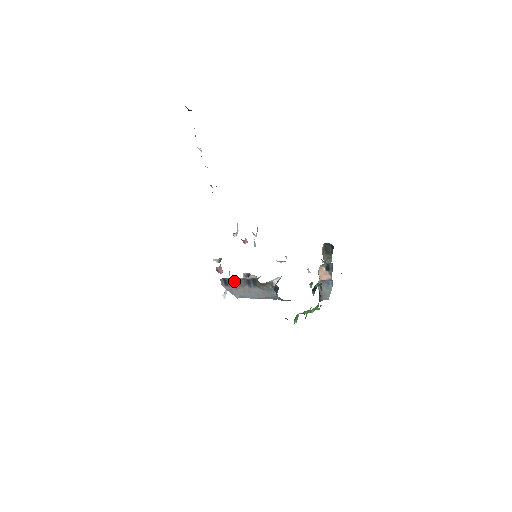
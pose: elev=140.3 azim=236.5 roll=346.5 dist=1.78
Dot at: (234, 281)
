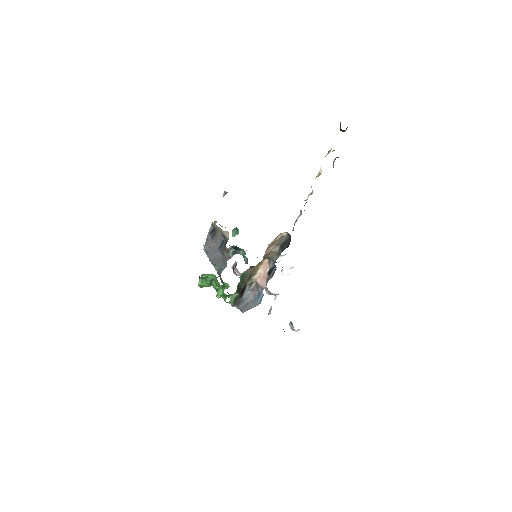
Dot at: (215, 224)
